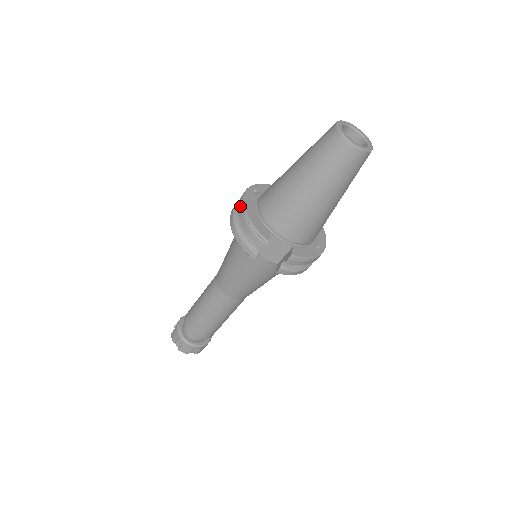
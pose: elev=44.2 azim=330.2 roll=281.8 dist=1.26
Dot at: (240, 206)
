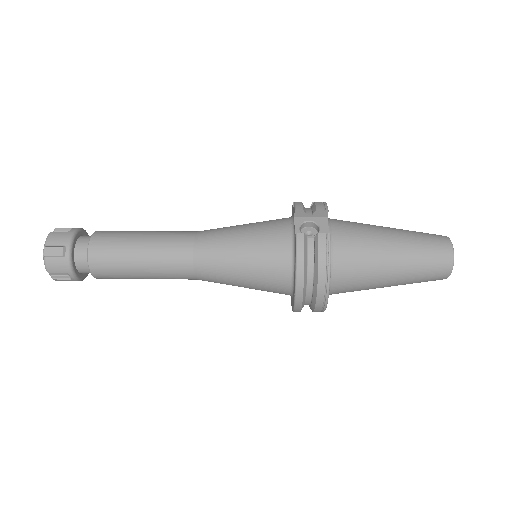
Dot at: (320, 311)
